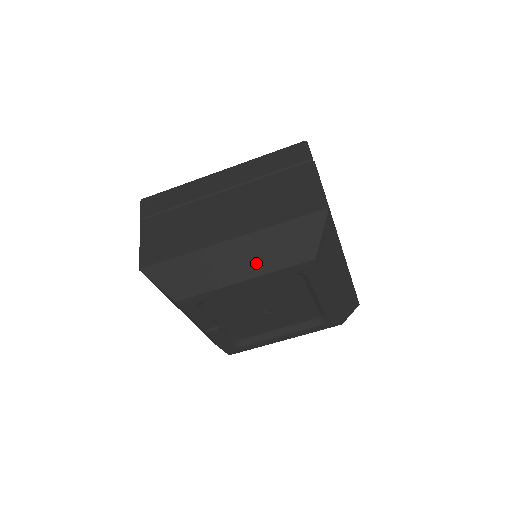
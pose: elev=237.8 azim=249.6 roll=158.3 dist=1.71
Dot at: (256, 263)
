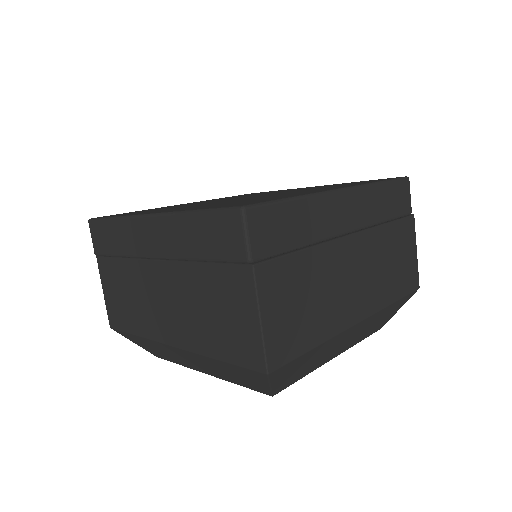
Dot at: (210, 371)
